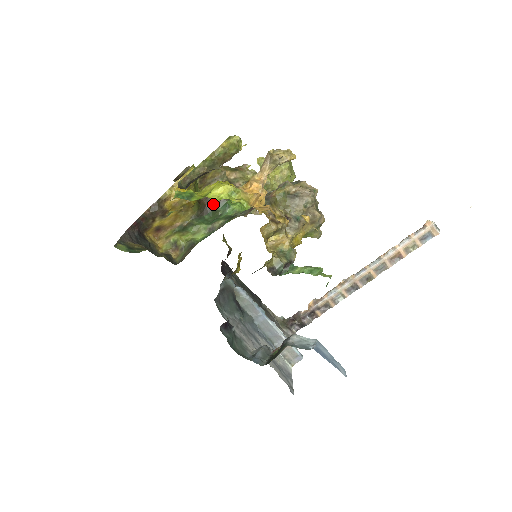
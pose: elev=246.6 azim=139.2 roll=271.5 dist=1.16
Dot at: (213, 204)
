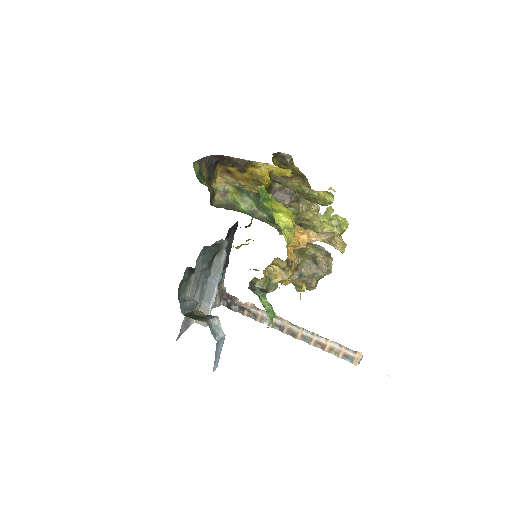
Dot at: occluded
